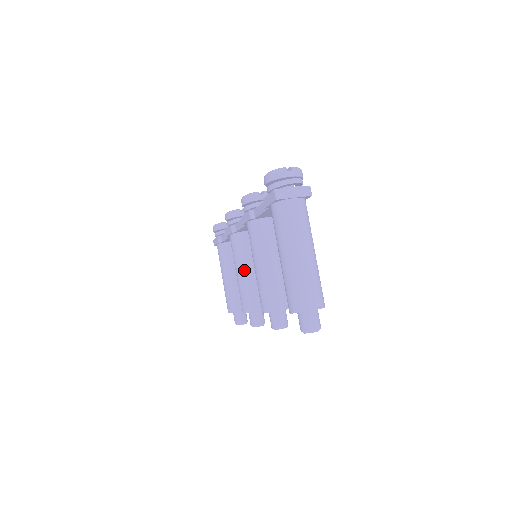
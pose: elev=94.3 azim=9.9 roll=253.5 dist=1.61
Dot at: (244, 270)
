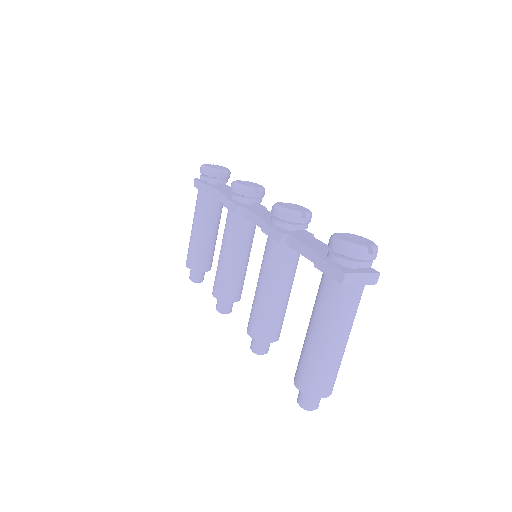
Dot at: (233, 257)
